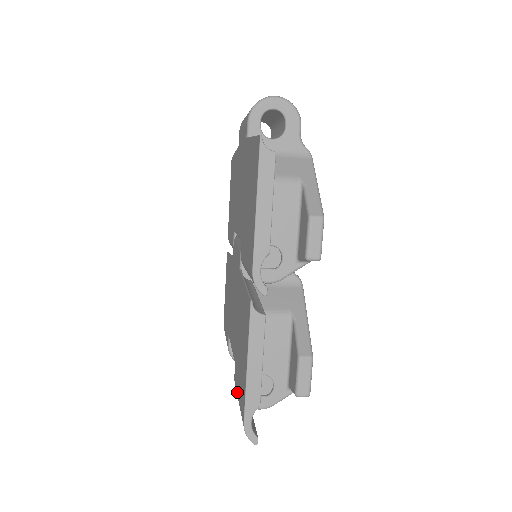
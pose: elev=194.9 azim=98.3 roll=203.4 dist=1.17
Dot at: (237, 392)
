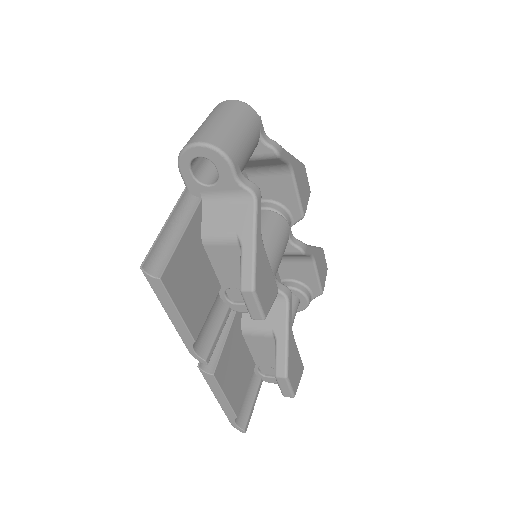
Dot at: occluded
